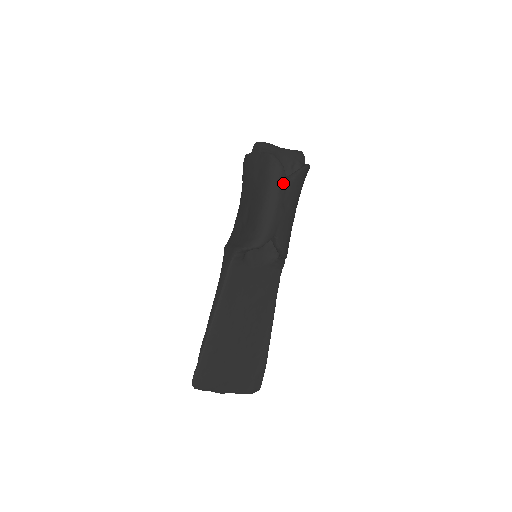
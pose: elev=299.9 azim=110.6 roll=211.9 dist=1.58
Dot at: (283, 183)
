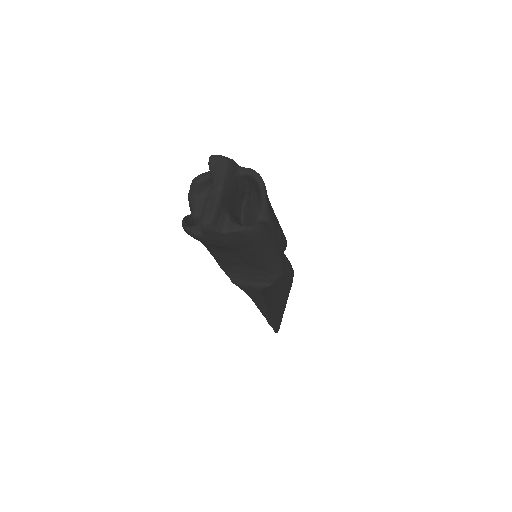
Dot at: (269, 231)
